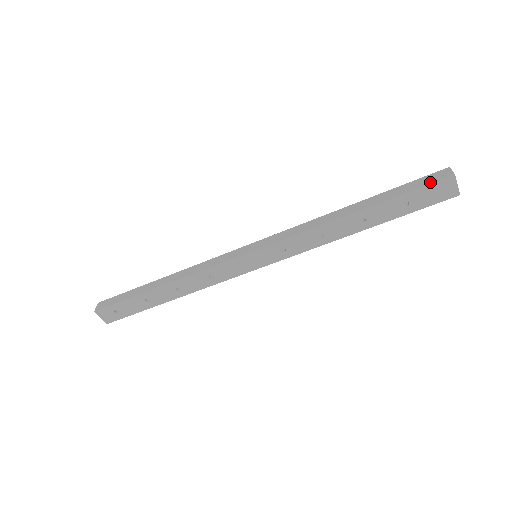
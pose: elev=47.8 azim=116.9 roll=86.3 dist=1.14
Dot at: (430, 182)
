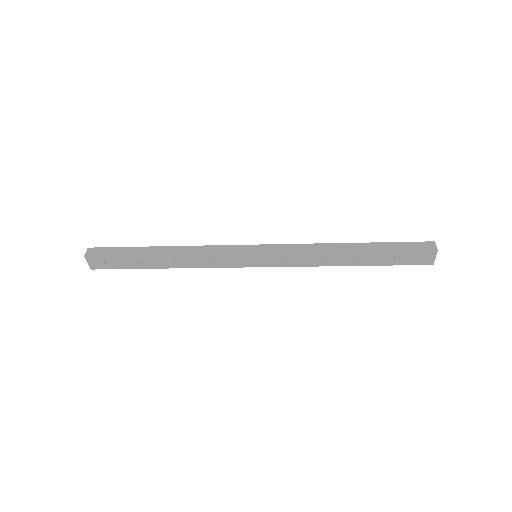
Dot at: (418, 249)
